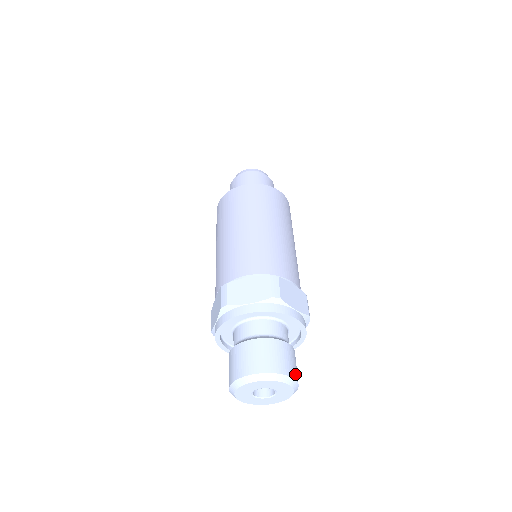
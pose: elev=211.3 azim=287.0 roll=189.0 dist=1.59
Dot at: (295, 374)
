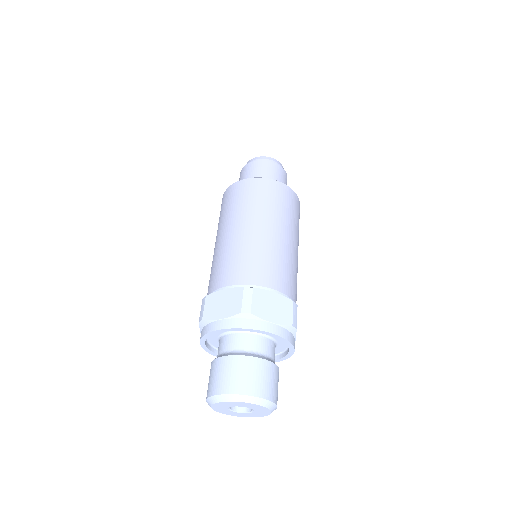
Dot at: occluded
